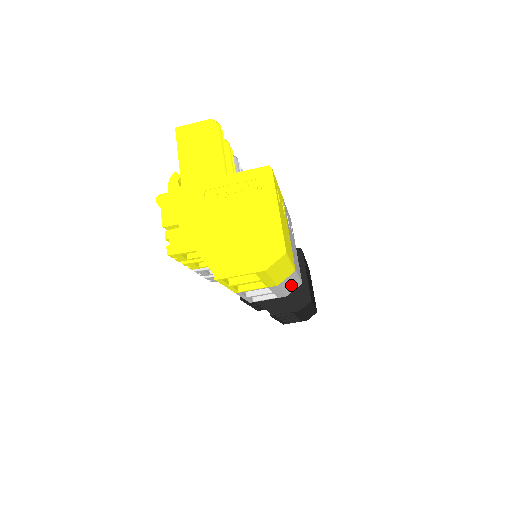
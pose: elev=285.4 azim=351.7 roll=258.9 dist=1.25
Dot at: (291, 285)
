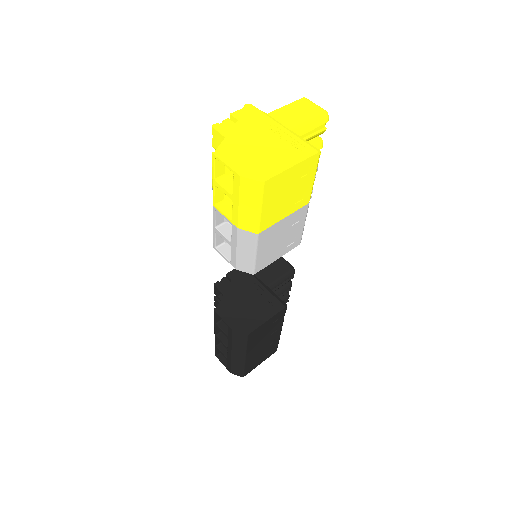
Dot at: (246, 256)
